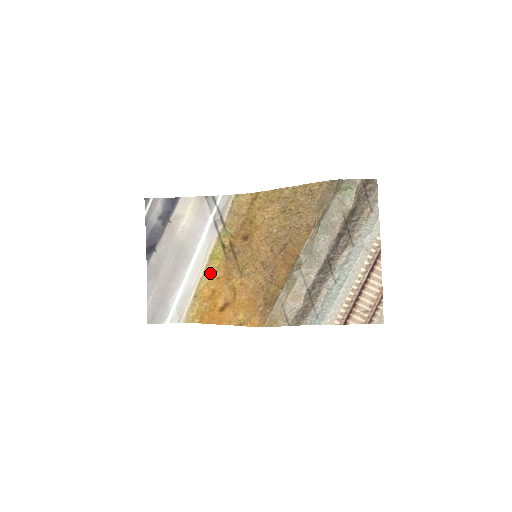
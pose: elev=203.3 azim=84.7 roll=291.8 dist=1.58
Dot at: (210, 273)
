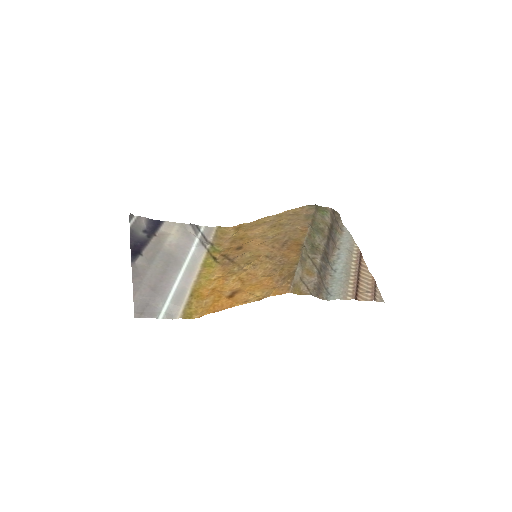
Dot at: (204, 277)
